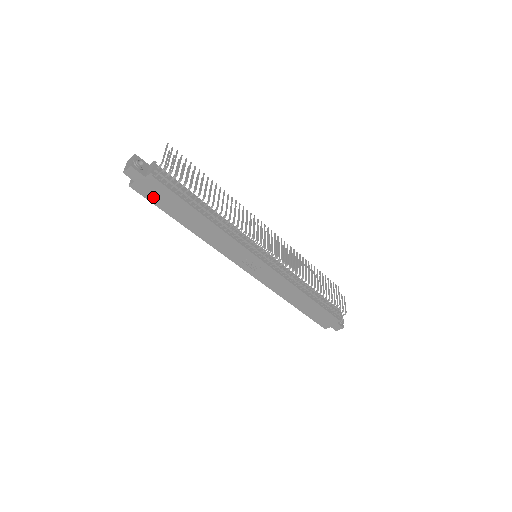
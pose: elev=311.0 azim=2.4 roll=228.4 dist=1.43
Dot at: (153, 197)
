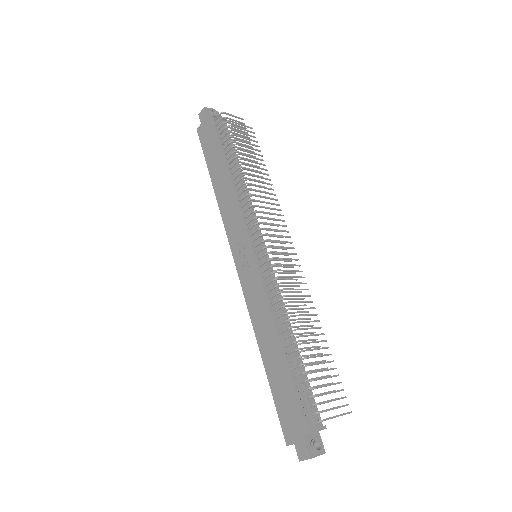
Dot at: (205, 143)
